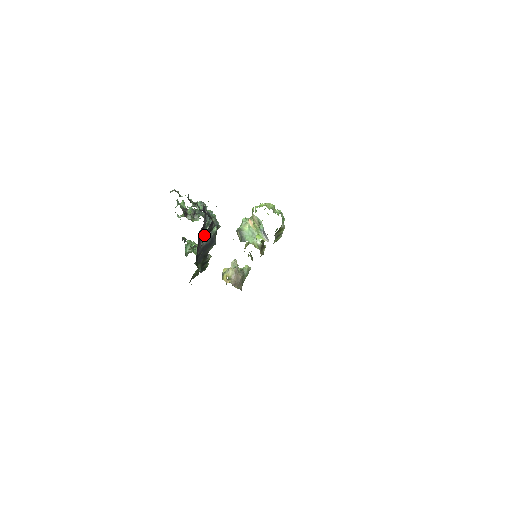
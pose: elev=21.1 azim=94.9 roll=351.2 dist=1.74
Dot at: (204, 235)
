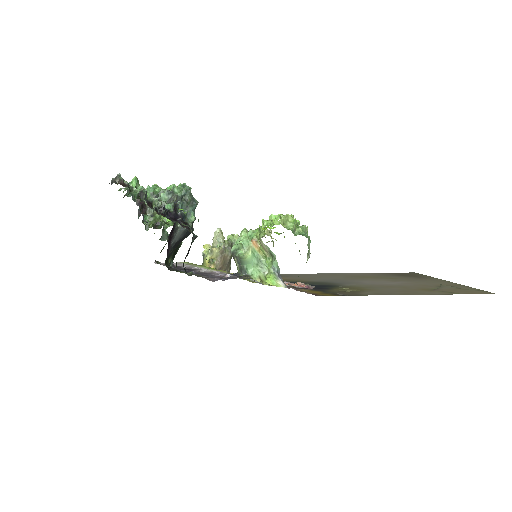
Dot at: (175, 230)
